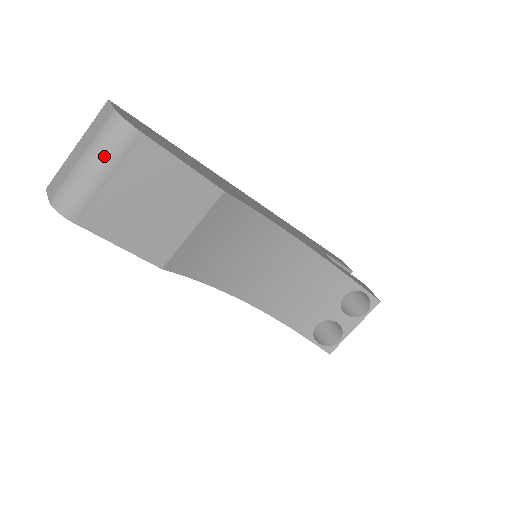
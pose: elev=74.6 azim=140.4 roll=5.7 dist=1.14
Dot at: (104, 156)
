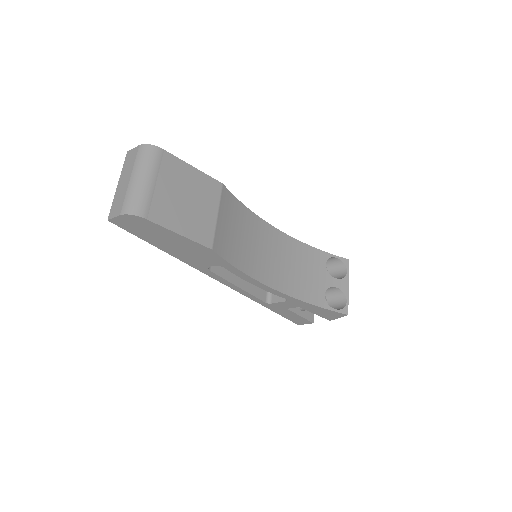
Dot at: (147, 168)
